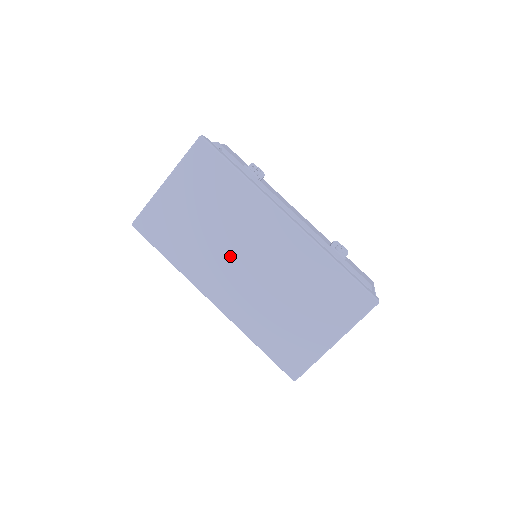
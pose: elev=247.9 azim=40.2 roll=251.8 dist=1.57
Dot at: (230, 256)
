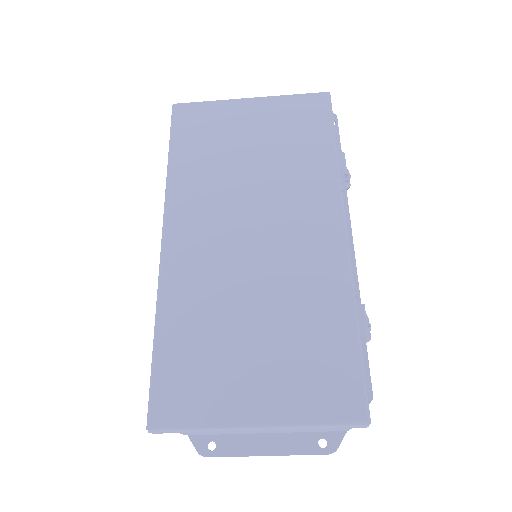
Dot at: (239, 211)
